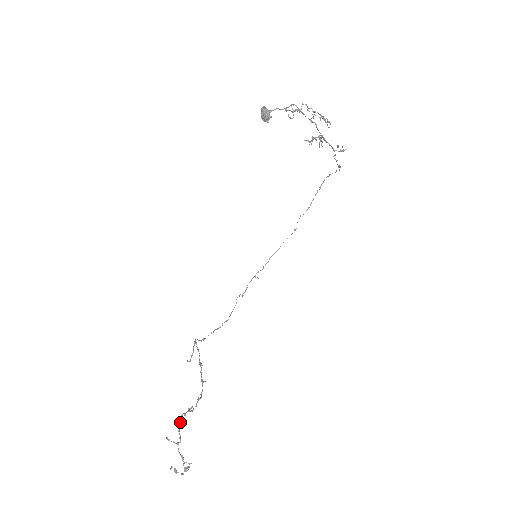
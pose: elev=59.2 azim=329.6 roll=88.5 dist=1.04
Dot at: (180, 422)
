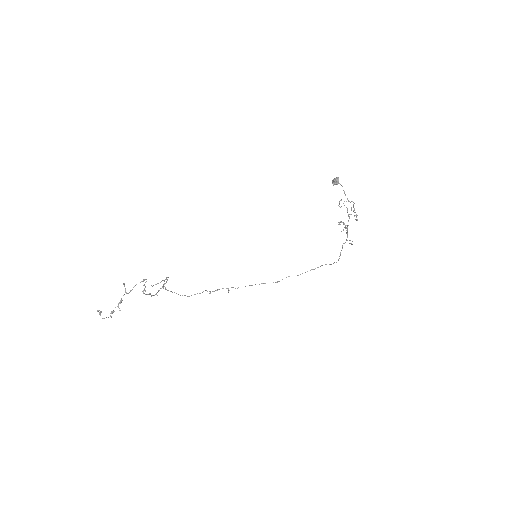
Dot at: (142, 281)
